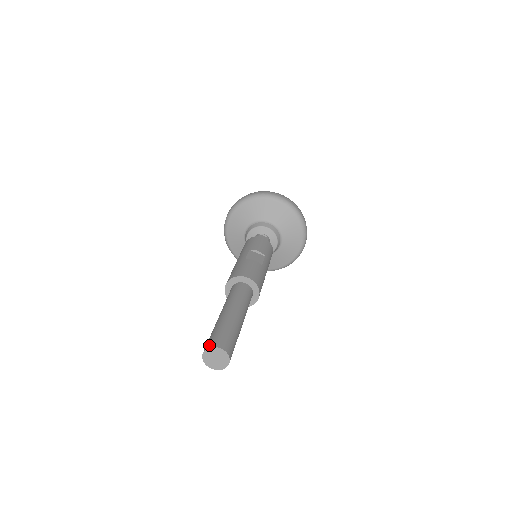
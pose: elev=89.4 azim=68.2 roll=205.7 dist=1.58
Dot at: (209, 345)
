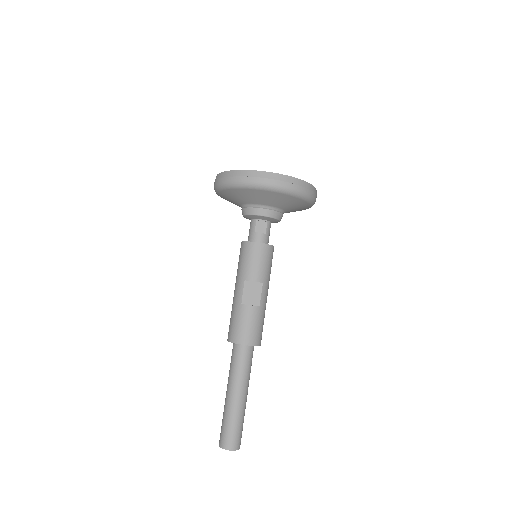
Dot at: (221, 445)
